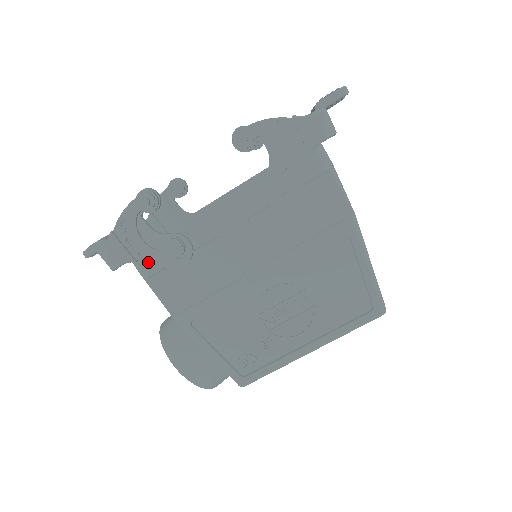
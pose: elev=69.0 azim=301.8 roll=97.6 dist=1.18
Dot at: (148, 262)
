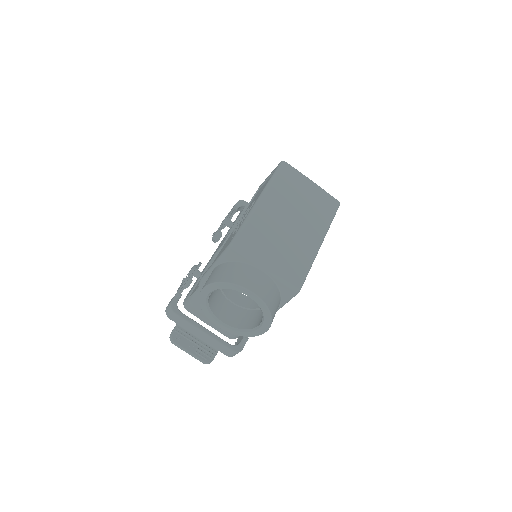
Dot at: (183, 286)
